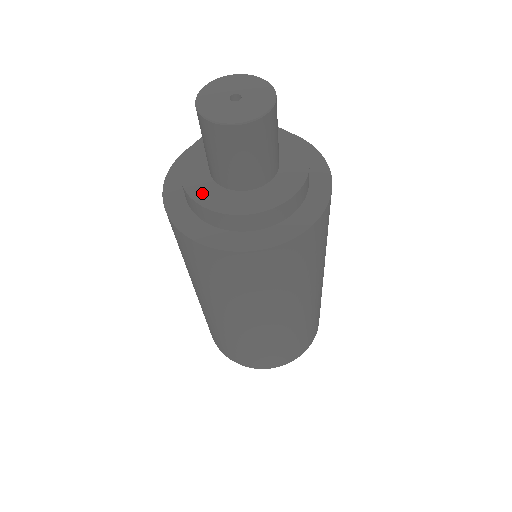
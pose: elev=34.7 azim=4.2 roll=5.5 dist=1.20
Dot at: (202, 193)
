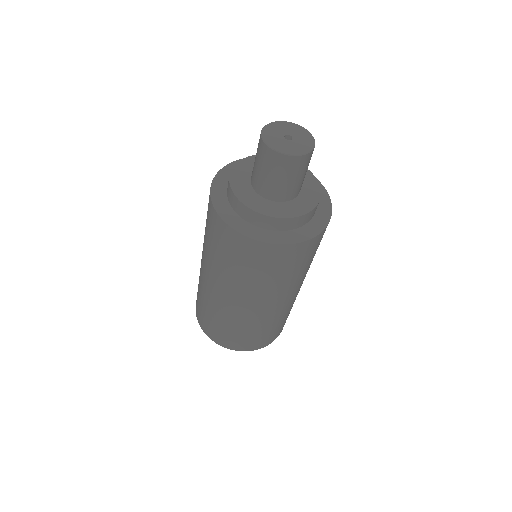
Dot at: (240, 171)
